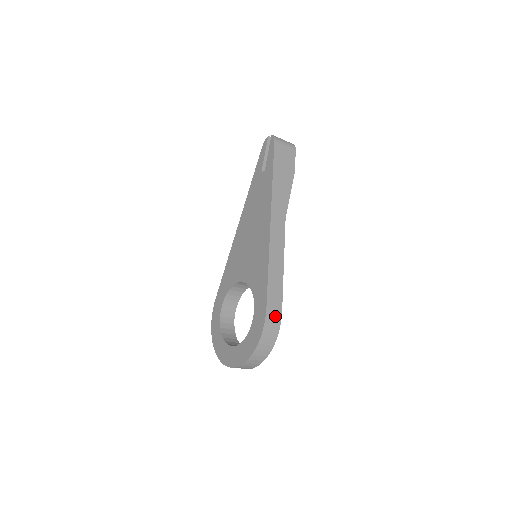
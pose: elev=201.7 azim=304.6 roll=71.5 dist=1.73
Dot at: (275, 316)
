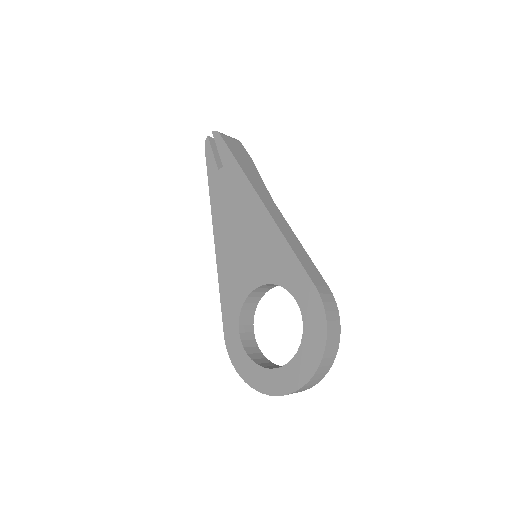
Dot at: (326, 292)
